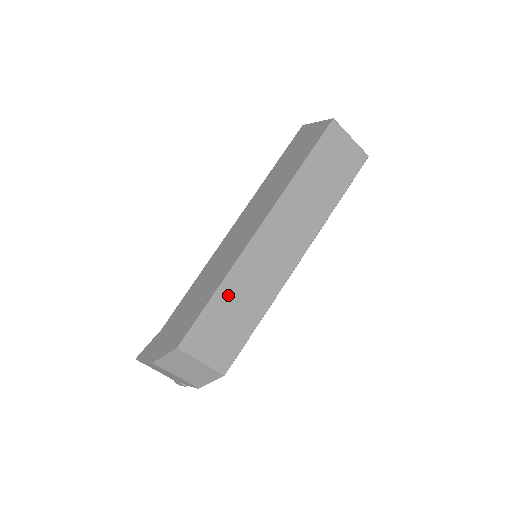
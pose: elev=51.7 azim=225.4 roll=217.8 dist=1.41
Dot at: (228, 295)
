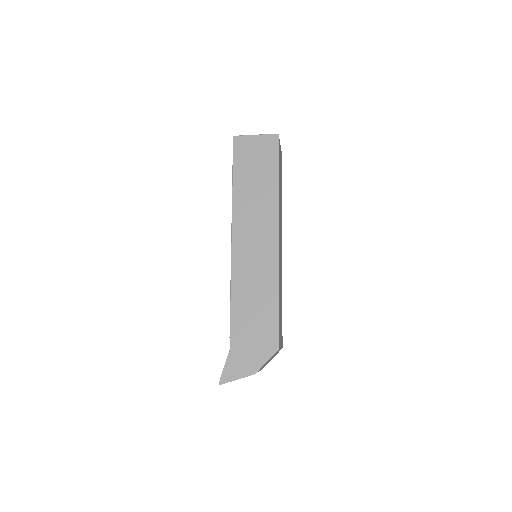
Dot at: occluded
